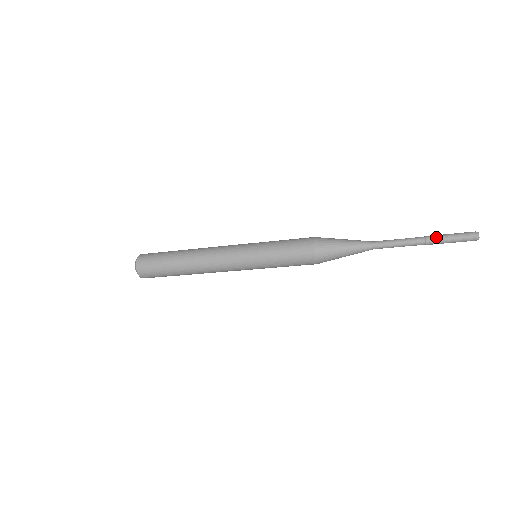
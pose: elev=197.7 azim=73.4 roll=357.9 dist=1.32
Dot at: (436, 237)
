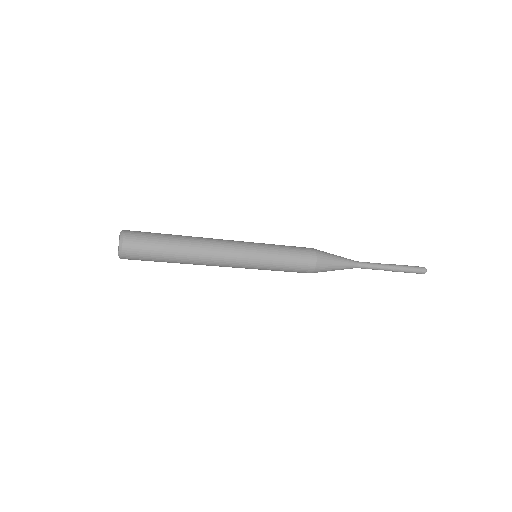
Dot at: (401, 269)
